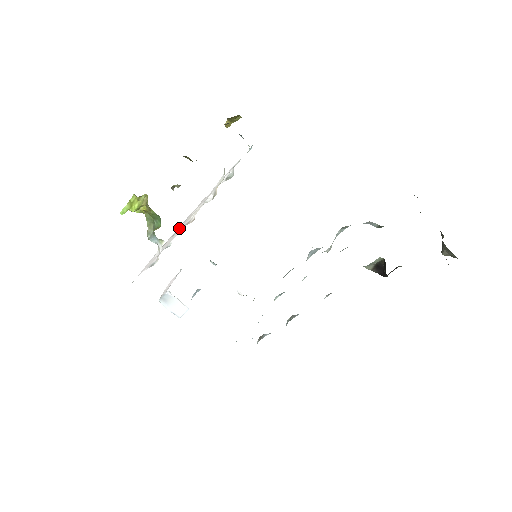
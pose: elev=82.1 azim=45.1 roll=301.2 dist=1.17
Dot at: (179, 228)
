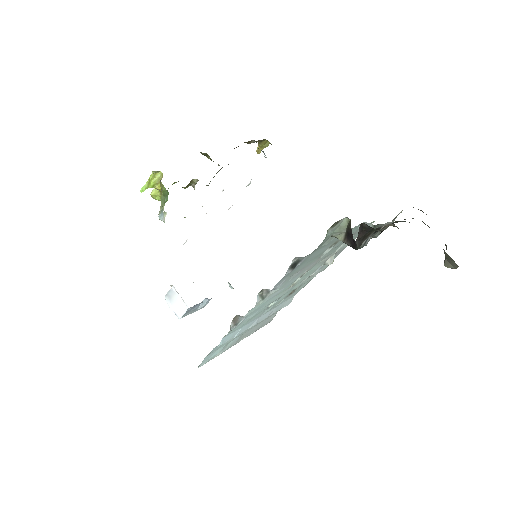
Dot at: occluded
